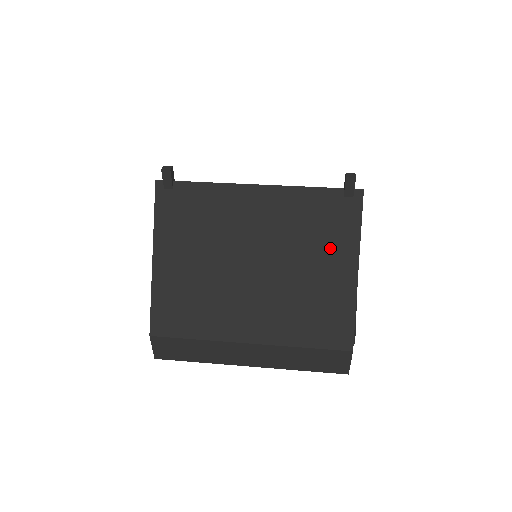
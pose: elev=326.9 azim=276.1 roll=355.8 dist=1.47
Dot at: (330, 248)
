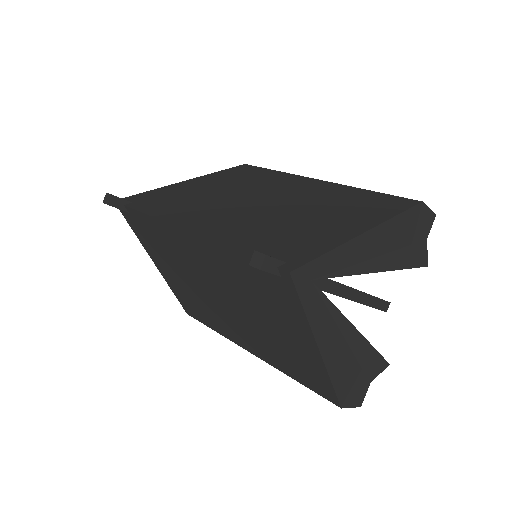
Dot at: (281, 317)
